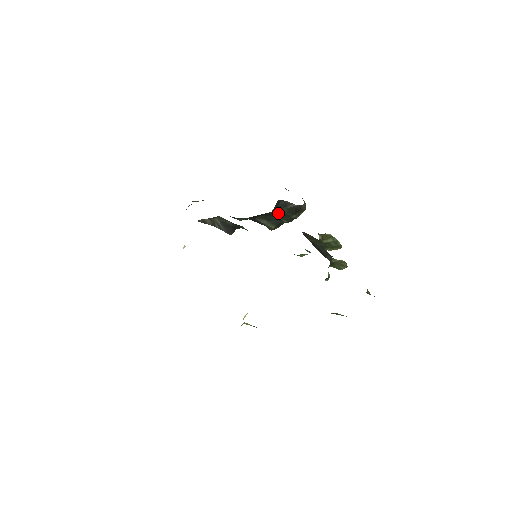
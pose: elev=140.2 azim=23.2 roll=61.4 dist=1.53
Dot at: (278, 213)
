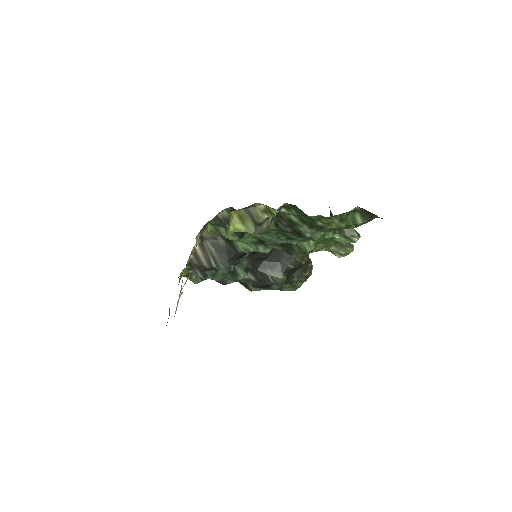
Dot at: (279, 254)
